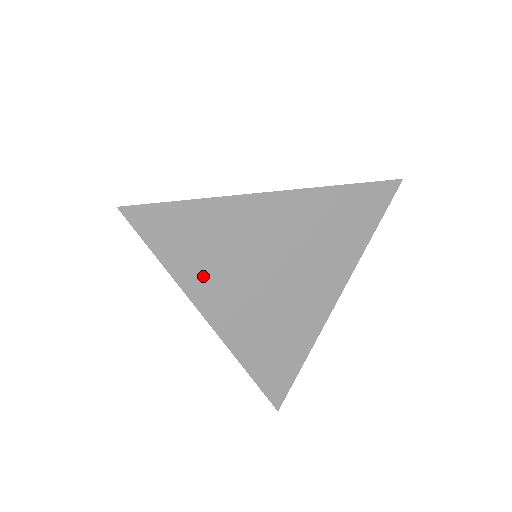
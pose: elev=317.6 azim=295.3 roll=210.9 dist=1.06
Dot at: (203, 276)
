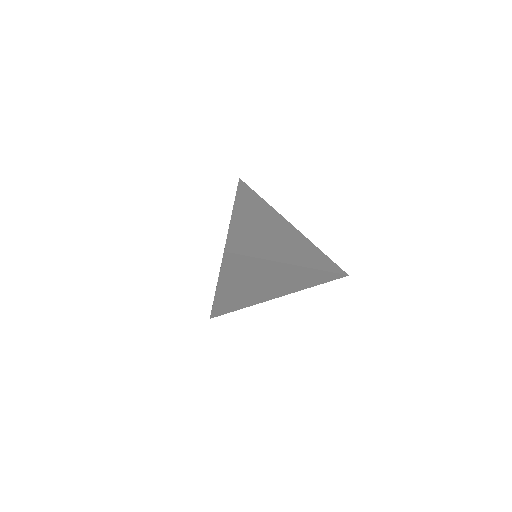
Dot at: (246, 204)
